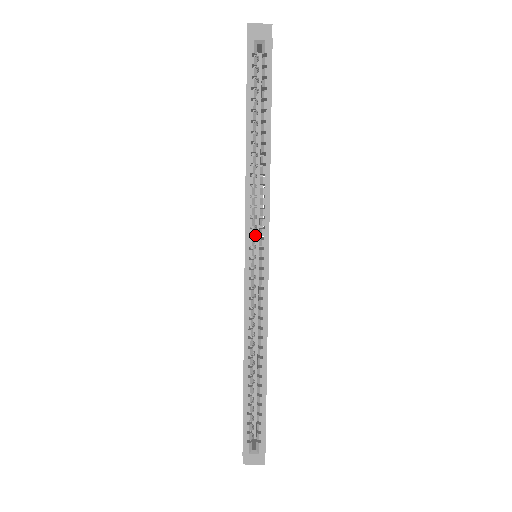
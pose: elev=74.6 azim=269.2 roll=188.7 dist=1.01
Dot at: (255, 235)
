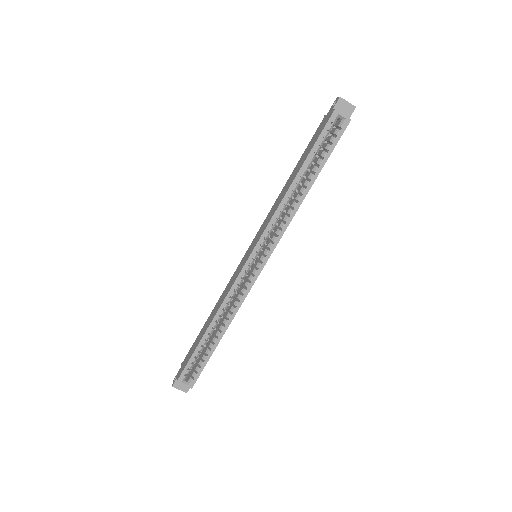
Dot at: occluded
